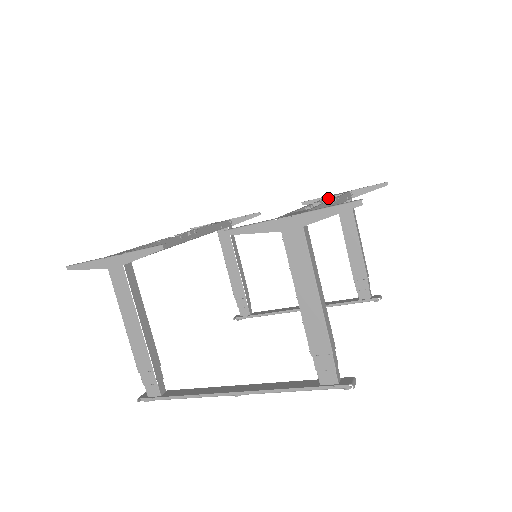
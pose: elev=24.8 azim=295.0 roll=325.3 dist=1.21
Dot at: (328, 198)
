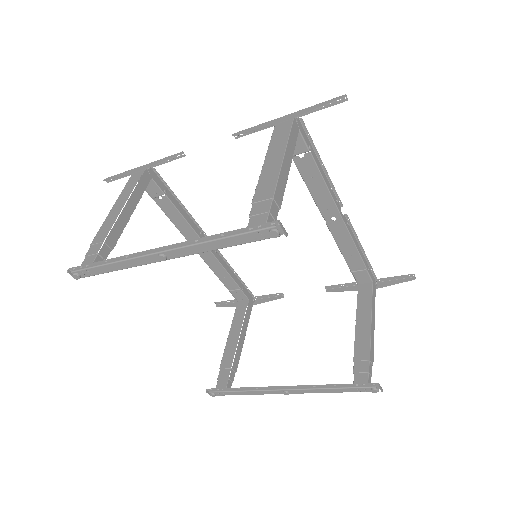
Dot at: occluded
